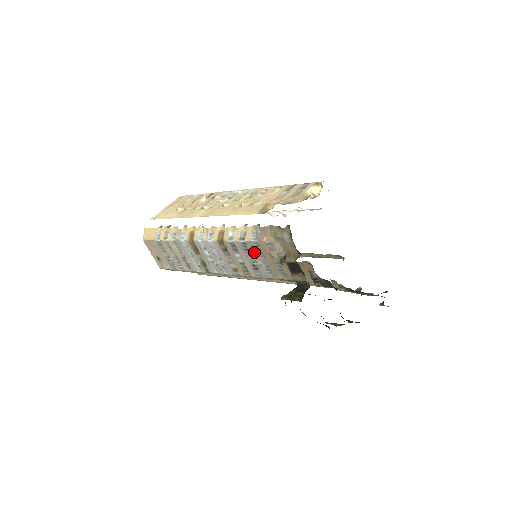
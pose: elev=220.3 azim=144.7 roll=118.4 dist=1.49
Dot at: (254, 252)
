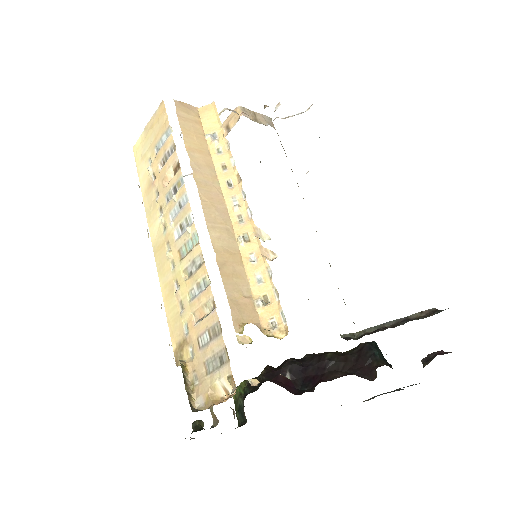
Dot at: occluded
